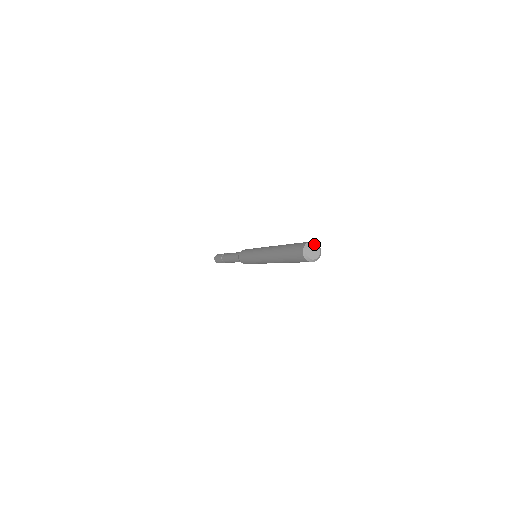
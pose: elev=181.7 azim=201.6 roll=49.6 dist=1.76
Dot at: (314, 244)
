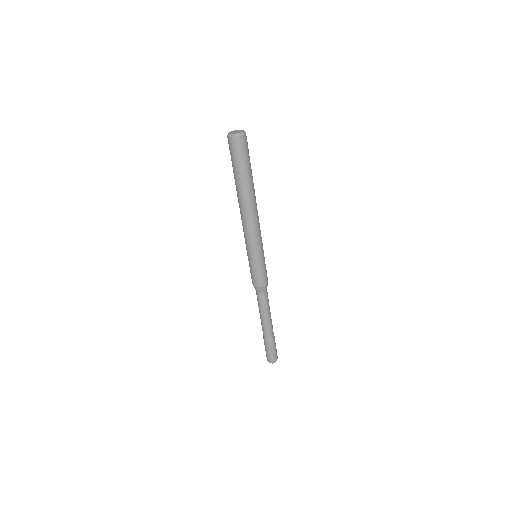
Dot at: (243, 130)
